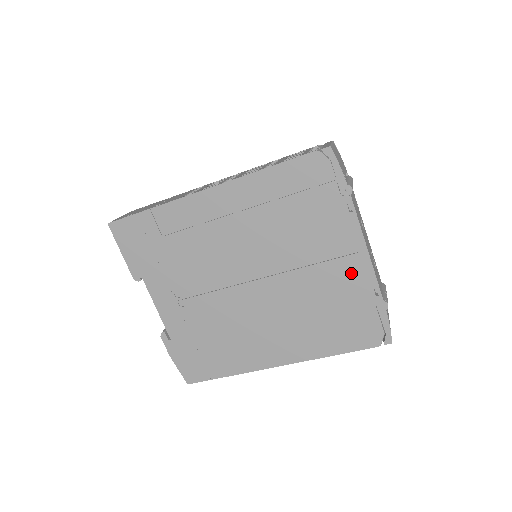
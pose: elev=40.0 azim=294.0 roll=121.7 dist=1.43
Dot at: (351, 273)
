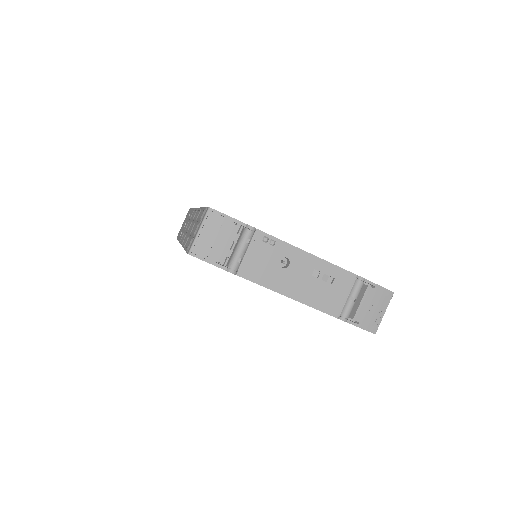
Dot at: occluded
